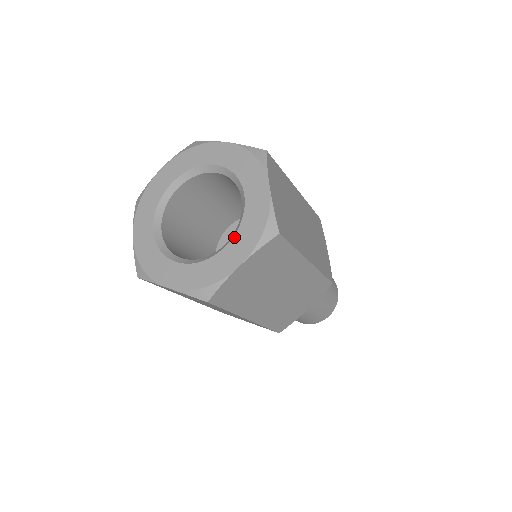
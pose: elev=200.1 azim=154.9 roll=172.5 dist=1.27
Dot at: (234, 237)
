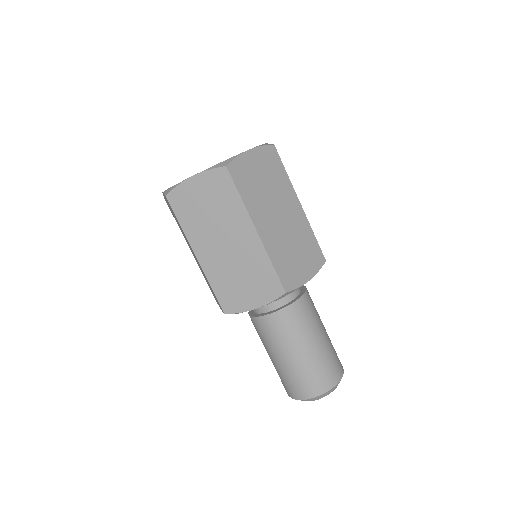
Dot at: occluded
